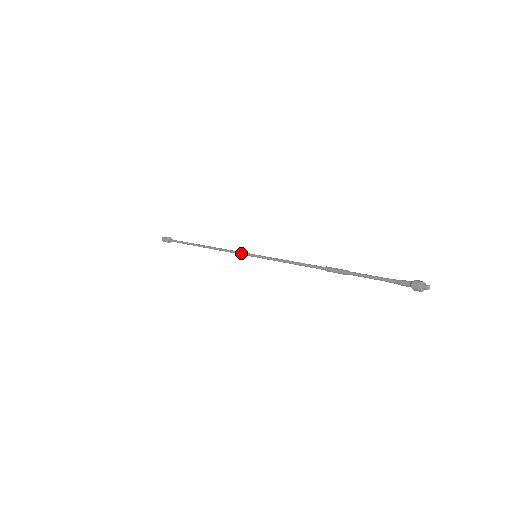
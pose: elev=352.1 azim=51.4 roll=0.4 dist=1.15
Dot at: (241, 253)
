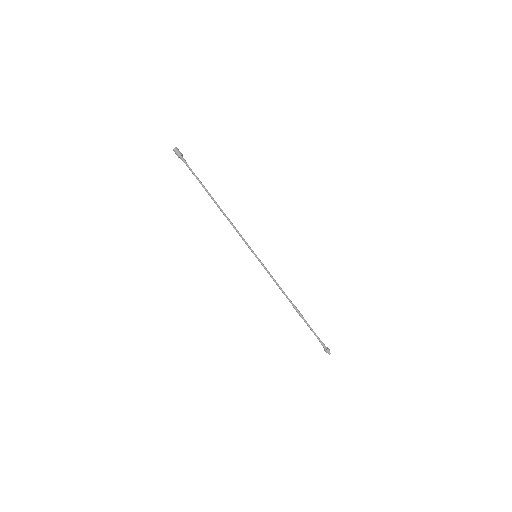
Dot at: (246, 244)
